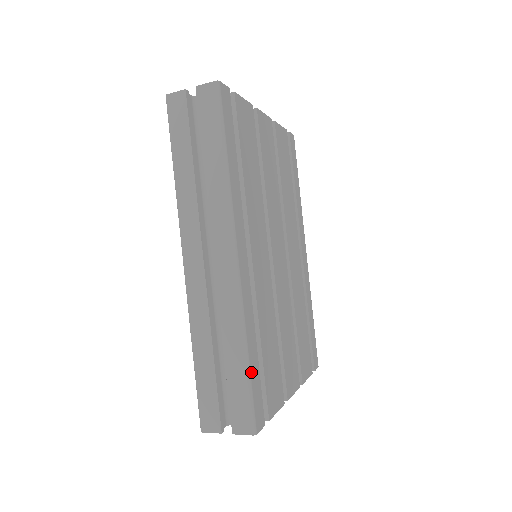
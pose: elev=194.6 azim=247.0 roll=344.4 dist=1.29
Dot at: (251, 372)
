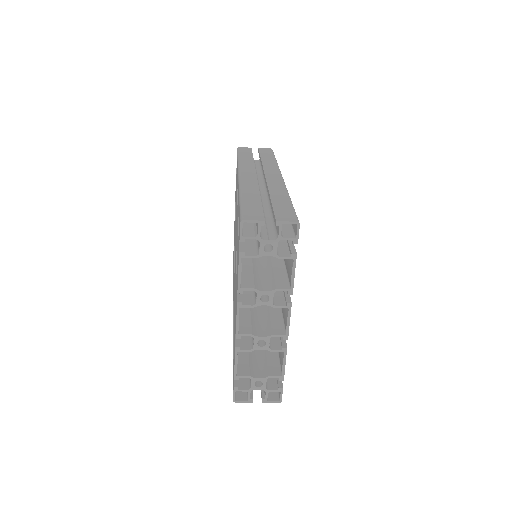
Dot at: occluded
